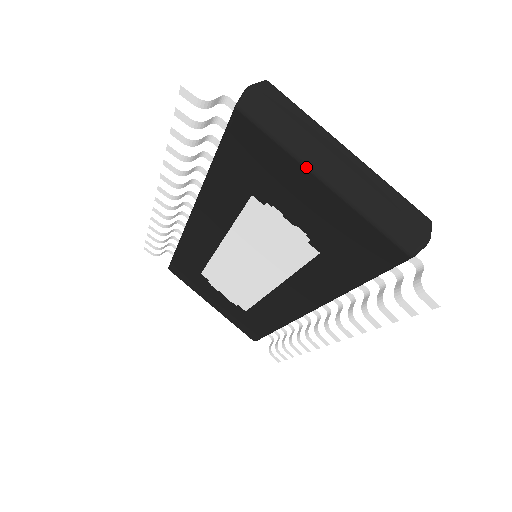
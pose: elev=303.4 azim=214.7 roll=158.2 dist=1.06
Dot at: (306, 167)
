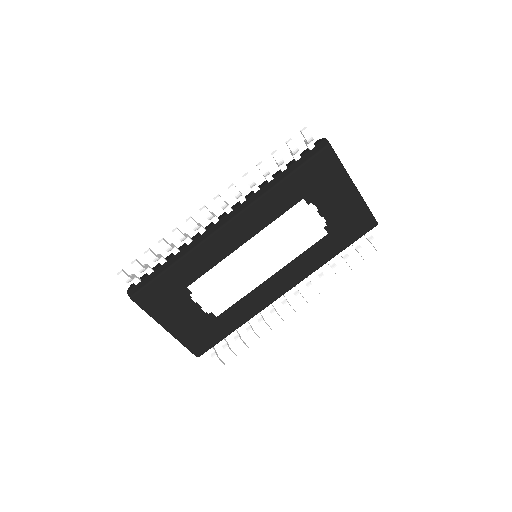
Dot at: (350, 179)
